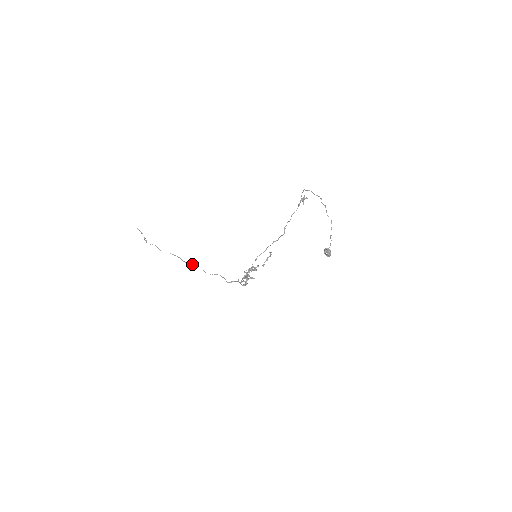
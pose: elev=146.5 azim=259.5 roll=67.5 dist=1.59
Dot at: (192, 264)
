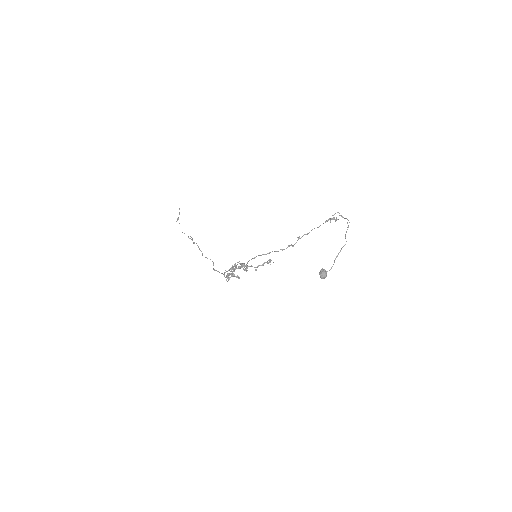
Dot at: occluded
